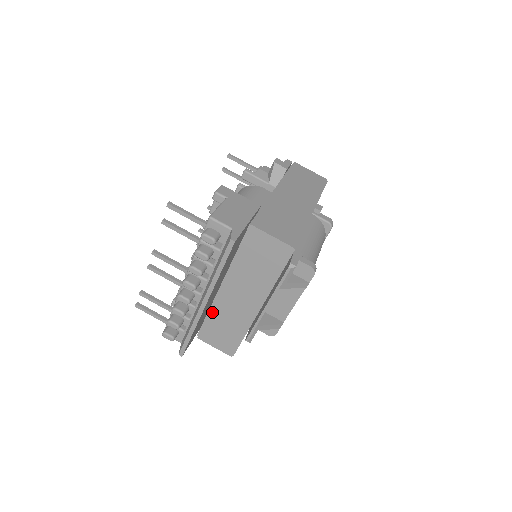
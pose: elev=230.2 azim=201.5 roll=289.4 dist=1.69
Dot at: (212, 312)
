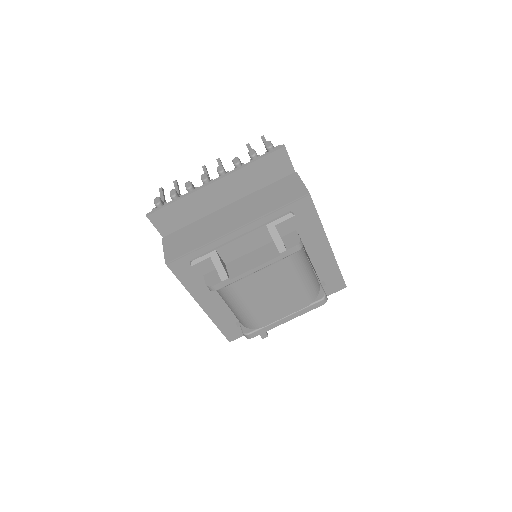
Dot at: (199, 221)
